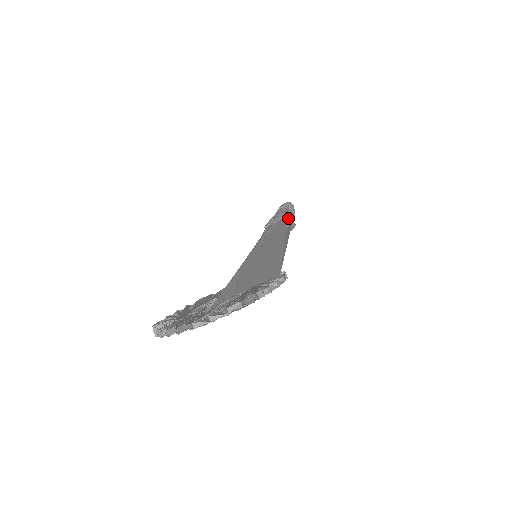
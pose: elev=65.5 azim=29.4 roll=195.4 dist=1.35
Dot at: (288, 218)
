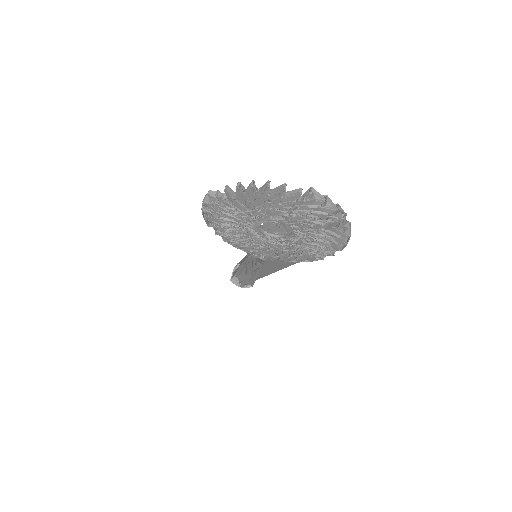
Dot at: occluded
